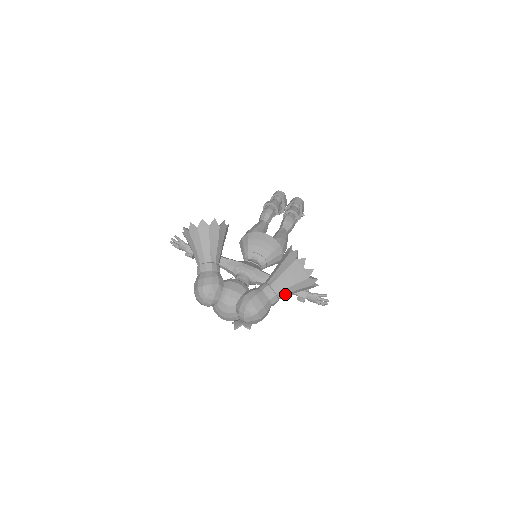
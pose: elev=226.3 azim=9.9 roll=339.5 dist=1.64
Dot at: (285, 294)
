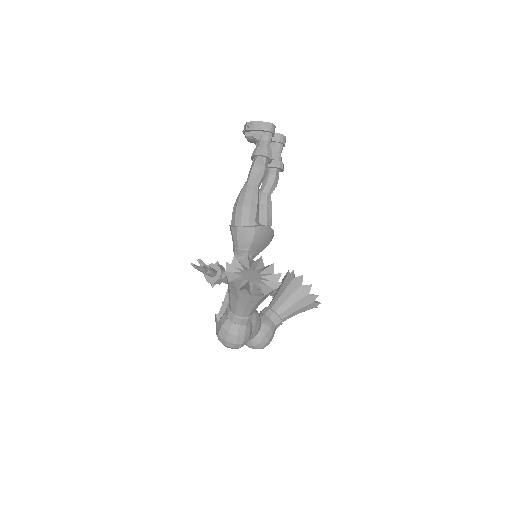
Dot at: occluded
